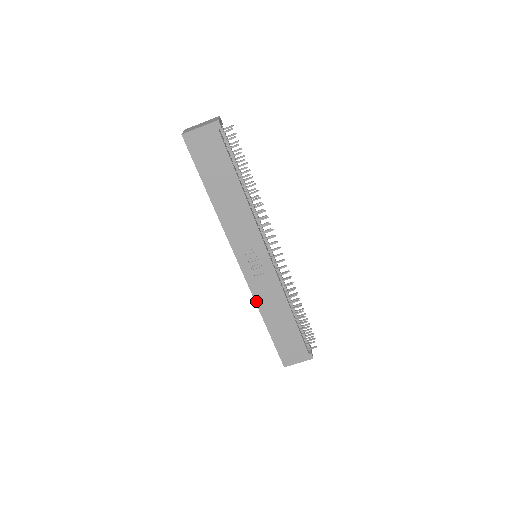
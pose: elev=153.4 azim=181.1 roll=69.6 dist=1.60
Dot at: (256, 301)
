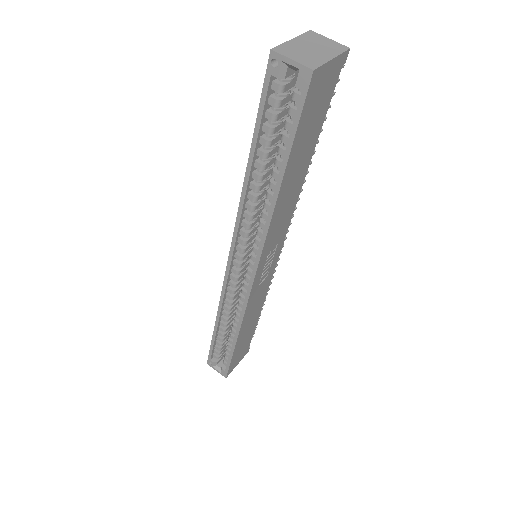
Dot at: (244, 317)
